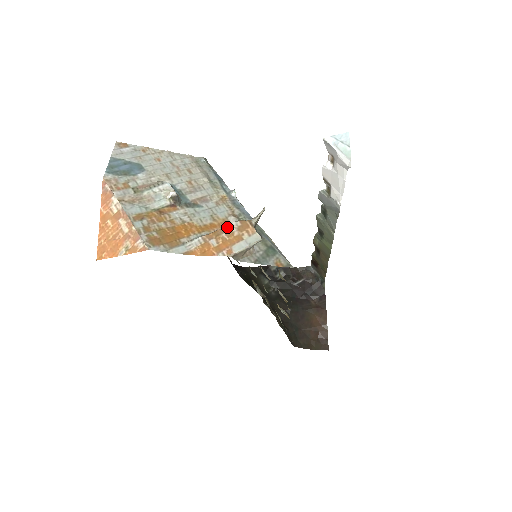
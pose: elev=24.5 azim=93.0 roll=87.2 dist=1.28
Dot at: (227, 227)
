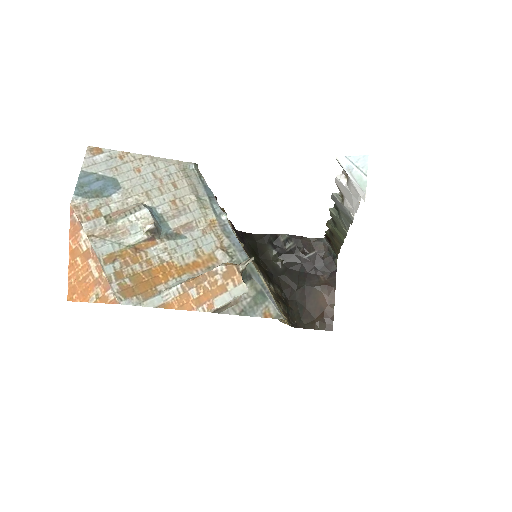
Dot at: (210, 273)
